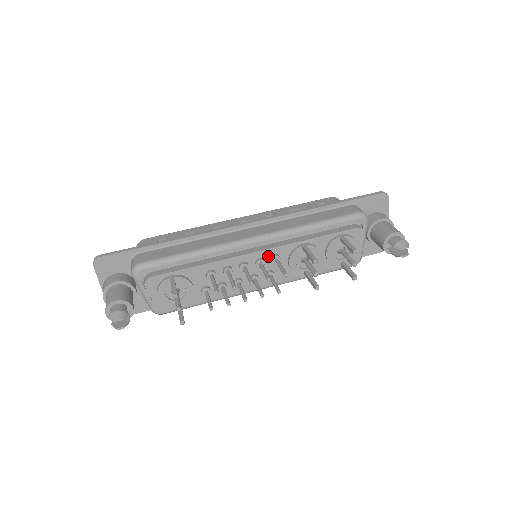
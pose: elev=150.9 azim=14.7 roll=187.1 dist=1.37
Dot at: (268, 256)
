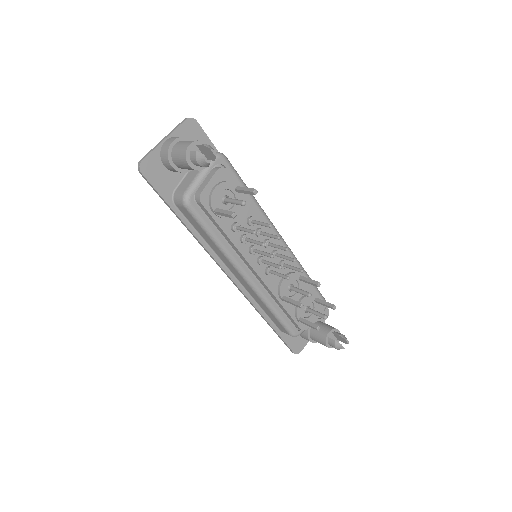
Dot at: occluded
